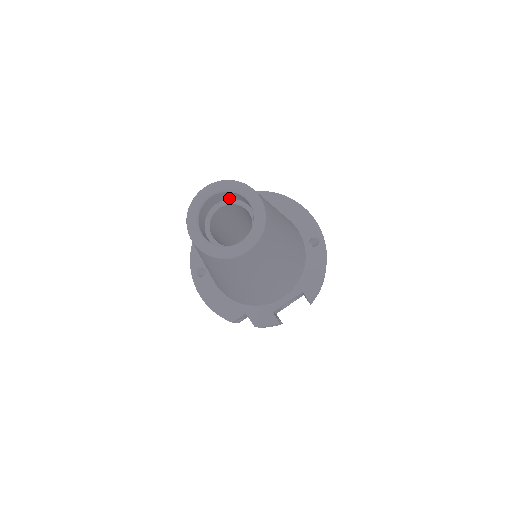
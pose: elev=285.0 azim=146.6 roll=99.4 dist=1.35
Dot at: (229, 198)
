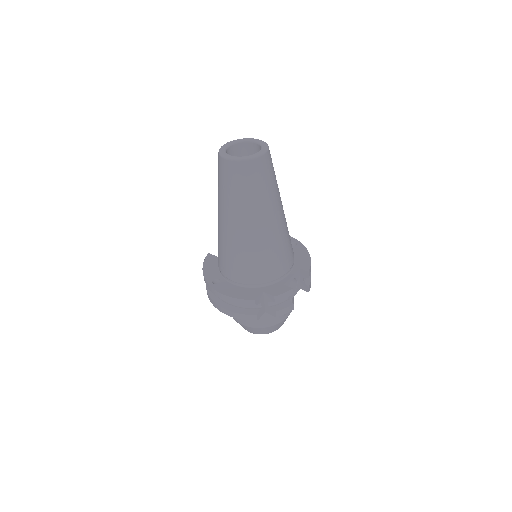
Dot at: (239, 156)
